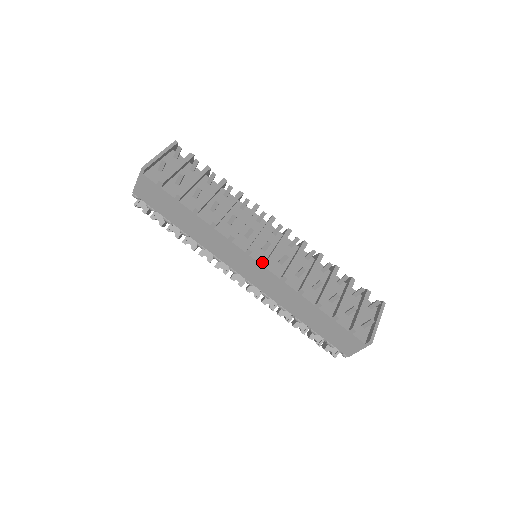
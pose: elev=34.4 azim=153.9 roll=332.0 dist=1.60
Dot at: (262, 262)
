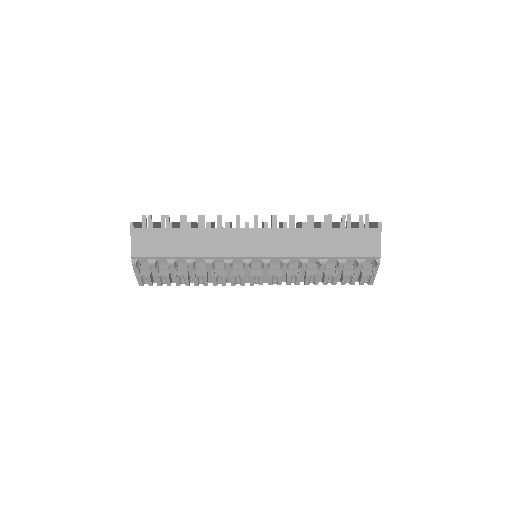
Dot at: (261, 228)
